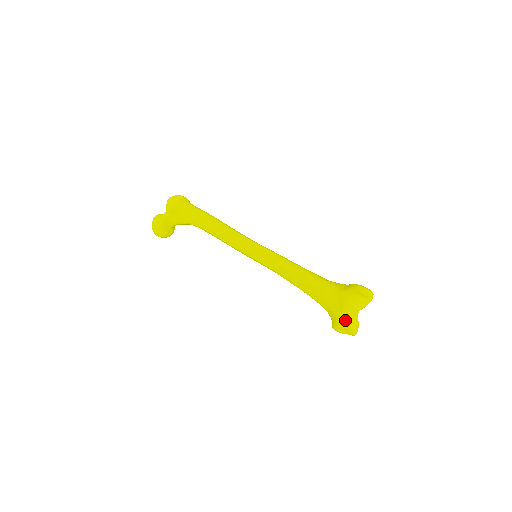
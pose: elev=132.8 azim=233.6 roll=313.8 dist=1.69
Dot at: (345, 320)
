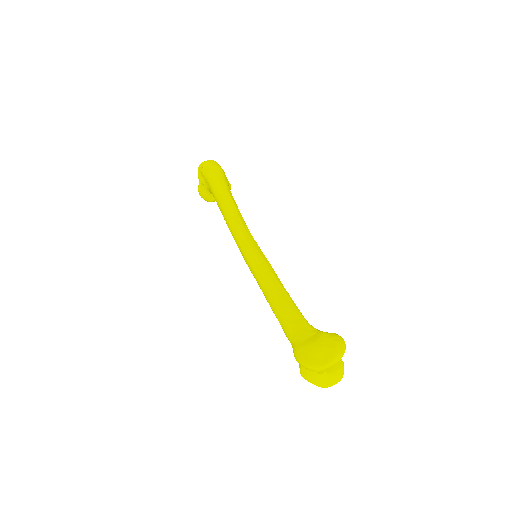
Dot at: (304, 378)
